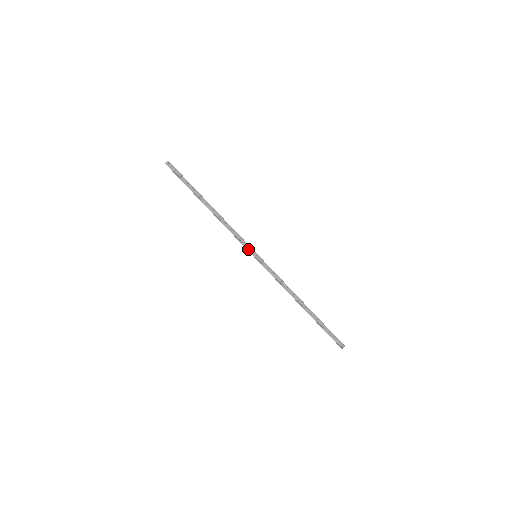
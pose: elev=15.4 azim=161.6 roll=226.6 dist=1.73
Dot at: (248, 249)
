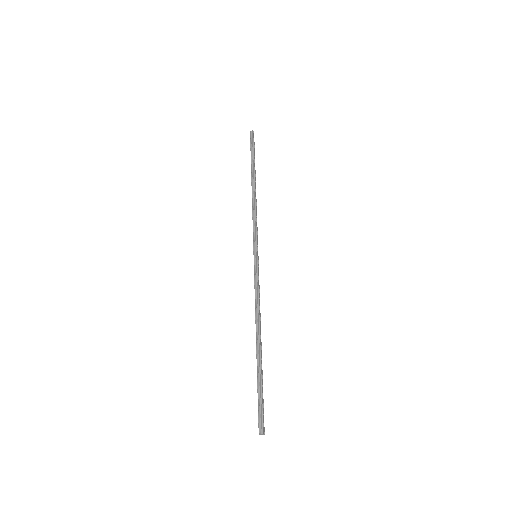
Dot at: (257, 243)
